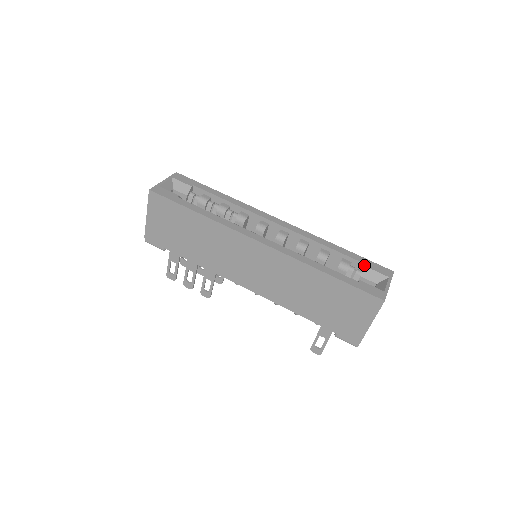
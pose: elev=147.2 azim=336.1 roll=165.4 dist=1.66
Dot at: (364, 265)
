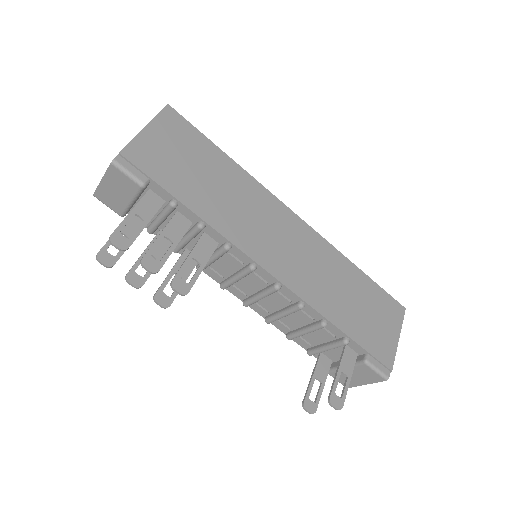
Dot at: occluded
